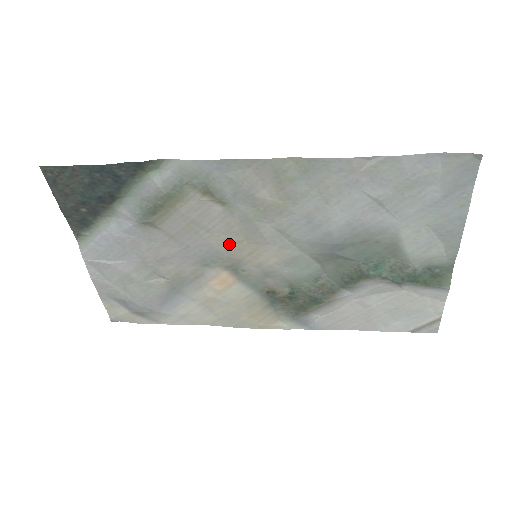
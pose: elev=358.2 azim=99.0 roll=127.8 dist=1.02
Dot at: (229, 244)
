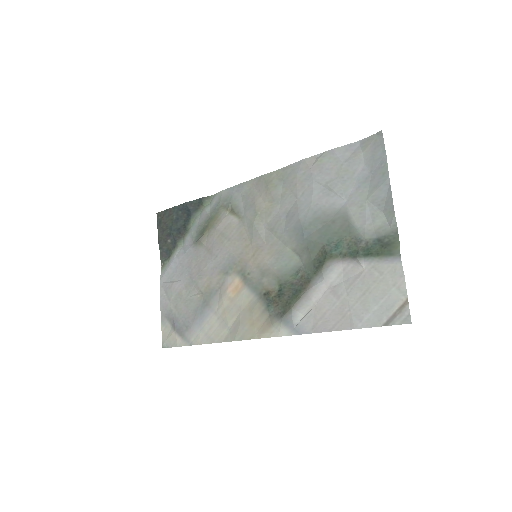
Dot at: (241, 249)
